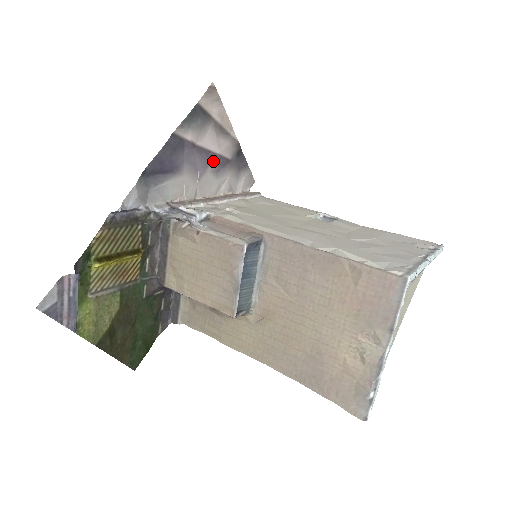
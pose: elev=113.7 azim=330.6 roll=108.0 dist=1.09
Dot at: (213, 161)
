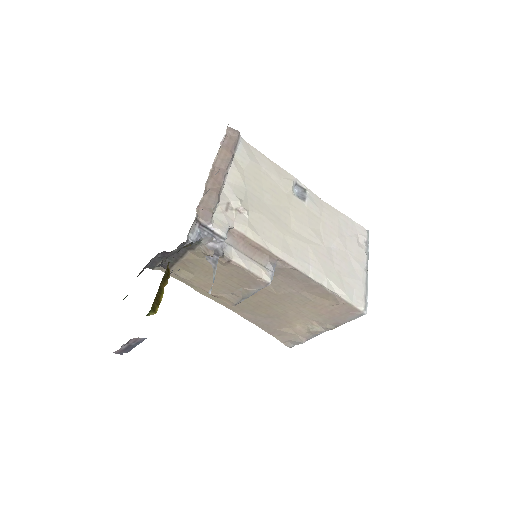
Dot at: occluded
